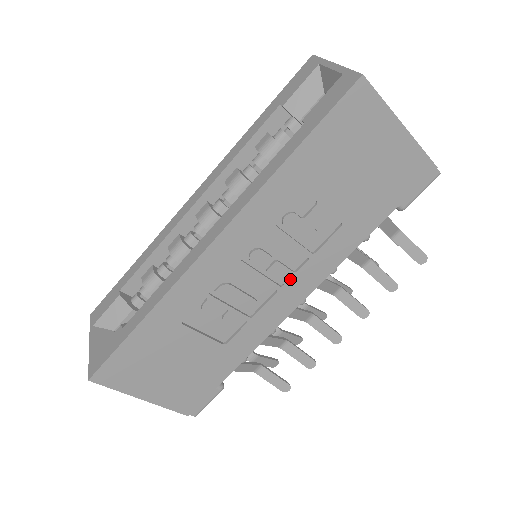
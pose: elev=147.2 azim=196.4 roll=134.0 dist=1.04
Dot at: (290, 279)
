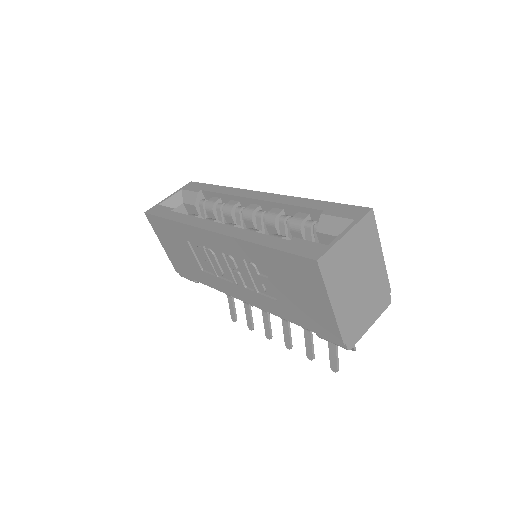
Dot at: (242, 287)
